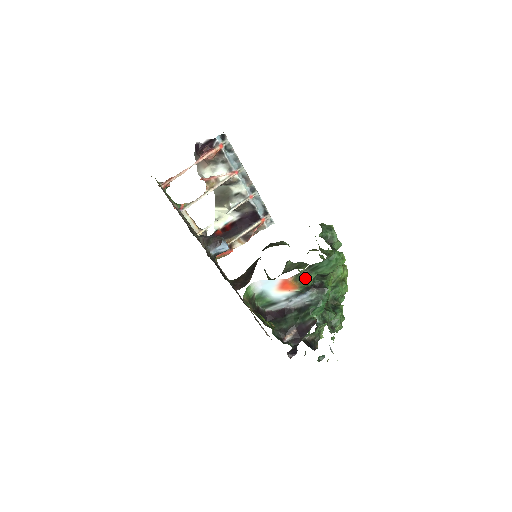
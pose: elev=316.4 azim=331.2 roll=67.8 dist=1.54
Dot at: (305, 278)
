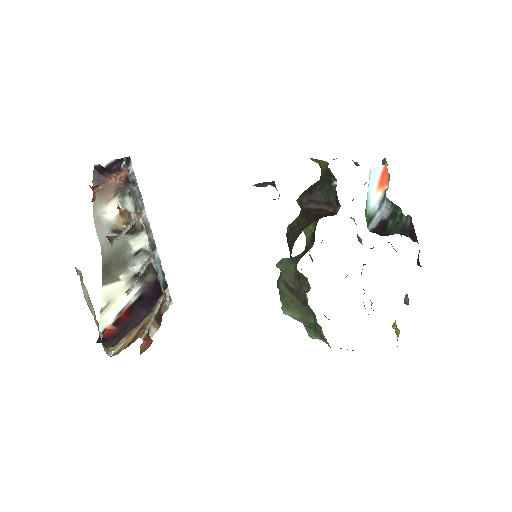
Dot at: occluded
